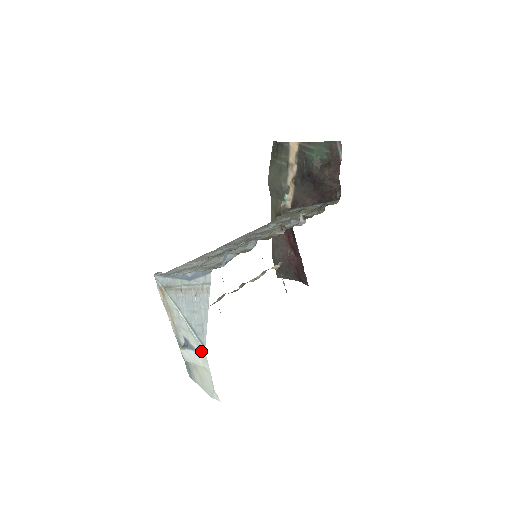
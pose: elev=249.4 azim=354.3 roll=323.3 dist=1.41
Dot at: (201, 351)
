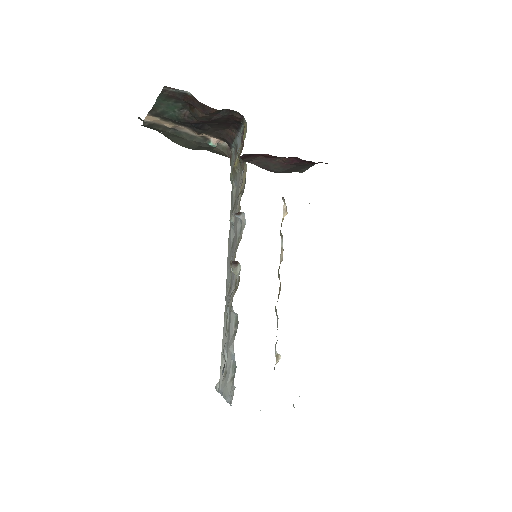
Dot at: occluded
